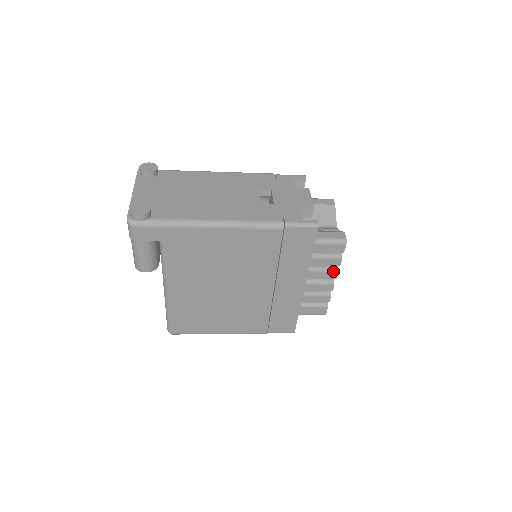
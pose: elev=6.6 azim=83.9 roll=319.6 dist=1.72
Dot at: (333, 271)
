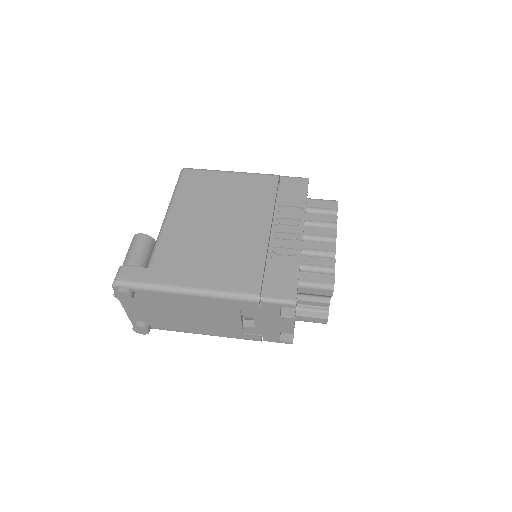
Dot at: occluded
